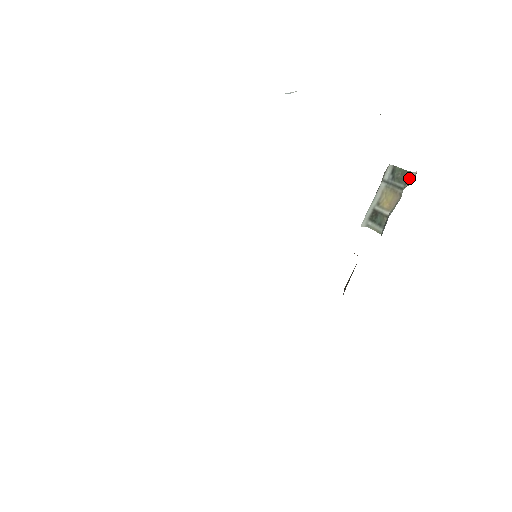
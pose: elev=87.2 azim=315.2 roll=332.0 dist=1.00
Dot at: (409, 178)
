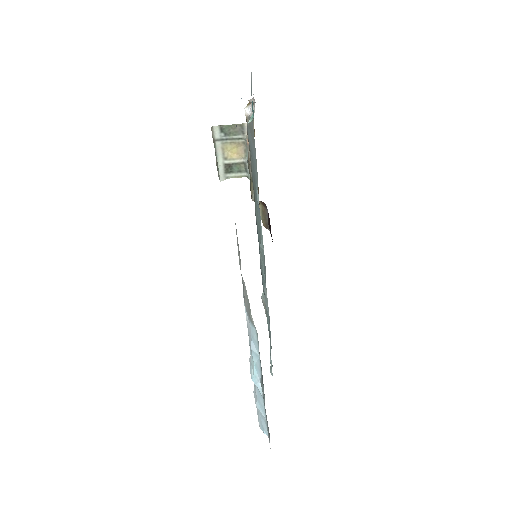
Dot at: (244, 129)
